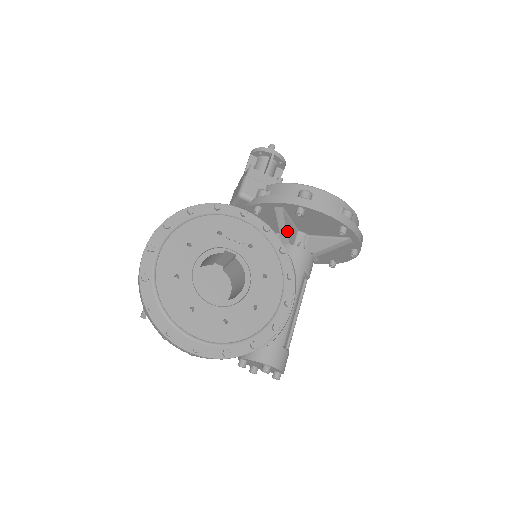
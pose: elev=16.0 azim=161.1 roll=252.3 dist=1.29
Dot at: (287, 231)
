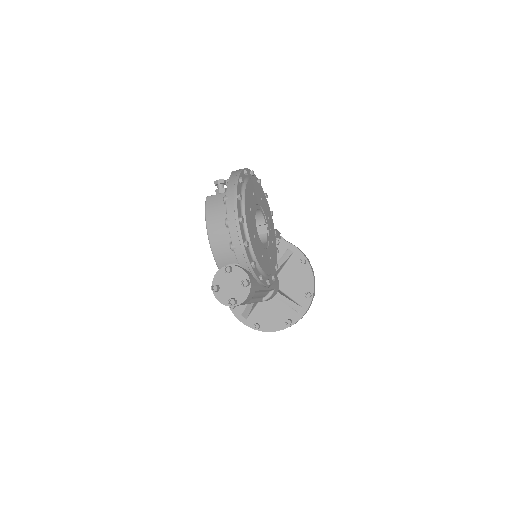
Dot at: (281, 266)
